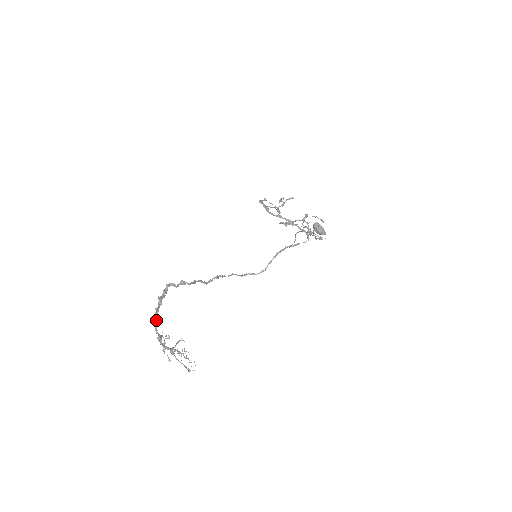
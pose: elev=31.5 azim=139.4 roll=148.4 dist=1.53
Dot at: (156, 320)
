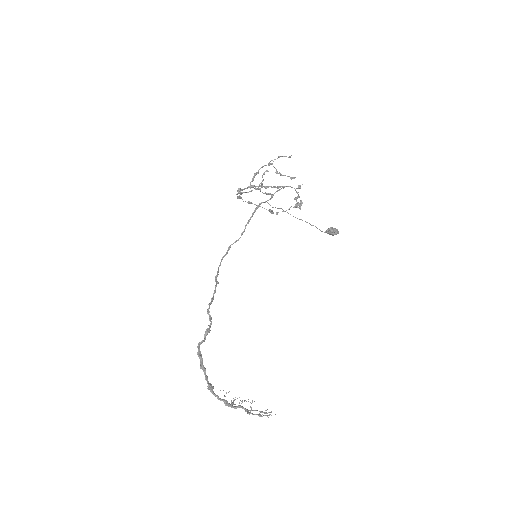
Dot at: (212, 389)
